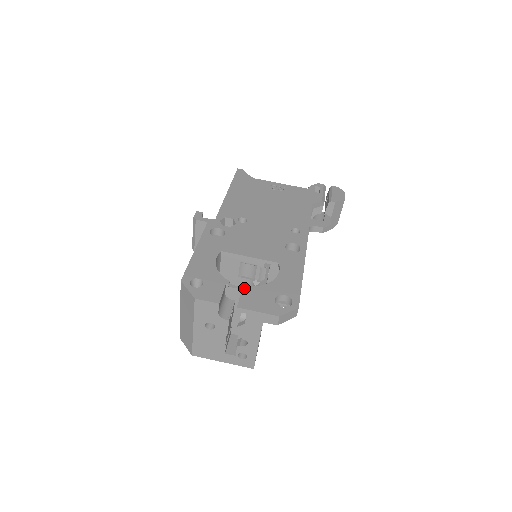
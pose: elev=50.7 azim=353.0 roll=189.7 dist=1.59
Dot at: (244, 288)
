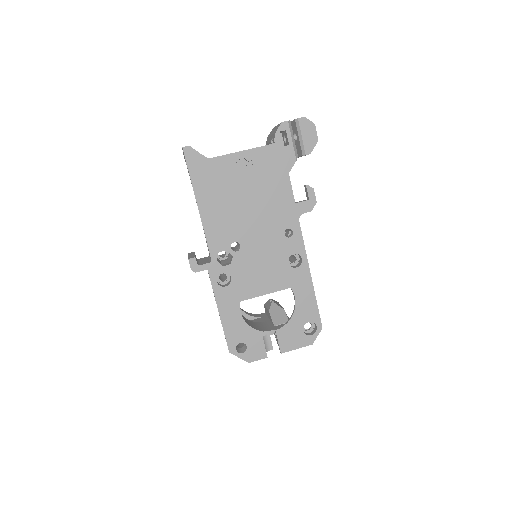
Dot at: (277, 333)
